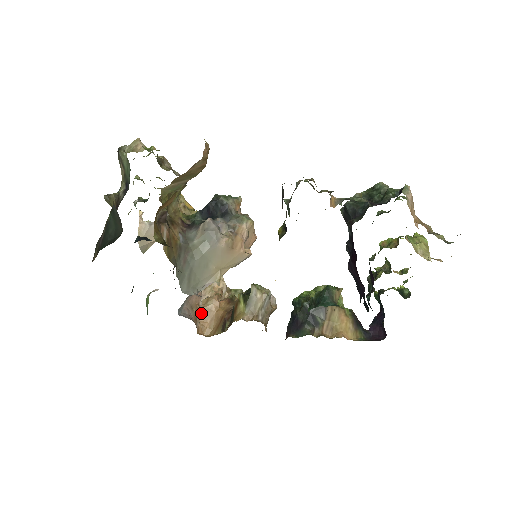
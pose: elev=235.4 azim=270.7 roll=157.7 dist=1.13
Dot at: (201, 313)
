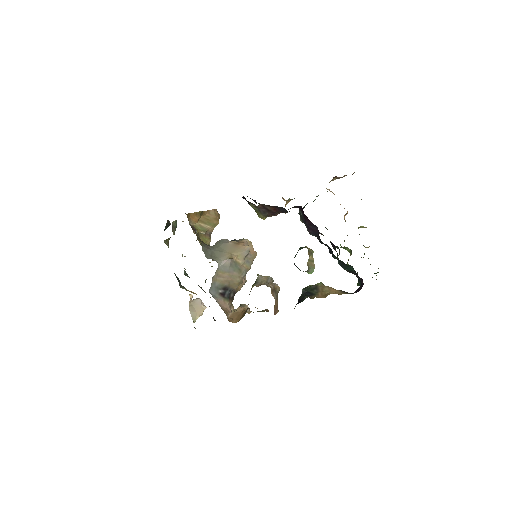
Dot at: (231, 315)
